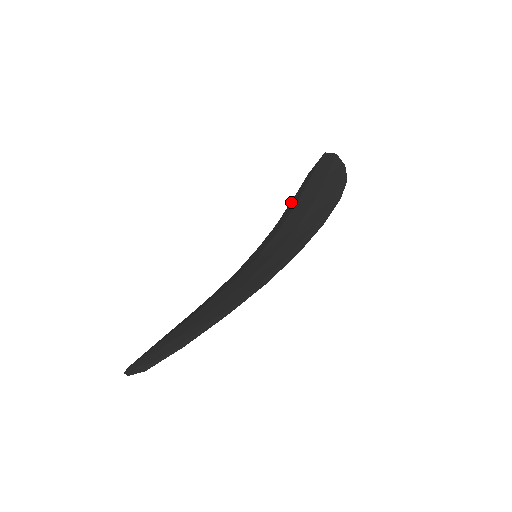
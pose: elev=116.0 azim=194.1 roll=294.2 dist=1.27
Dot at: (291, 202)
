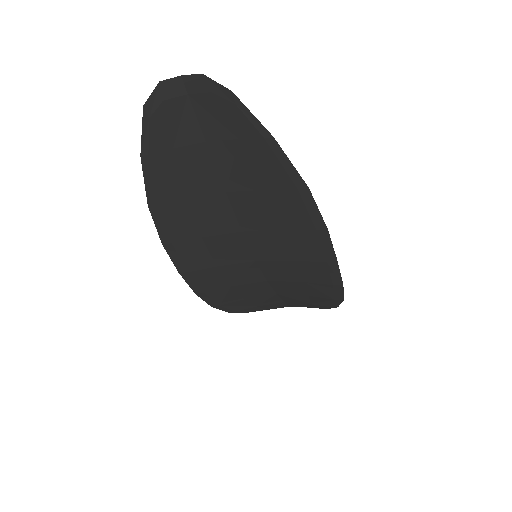
Dot at: occluded
